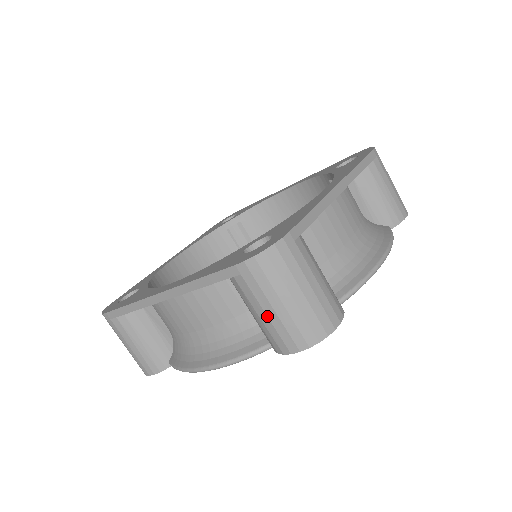
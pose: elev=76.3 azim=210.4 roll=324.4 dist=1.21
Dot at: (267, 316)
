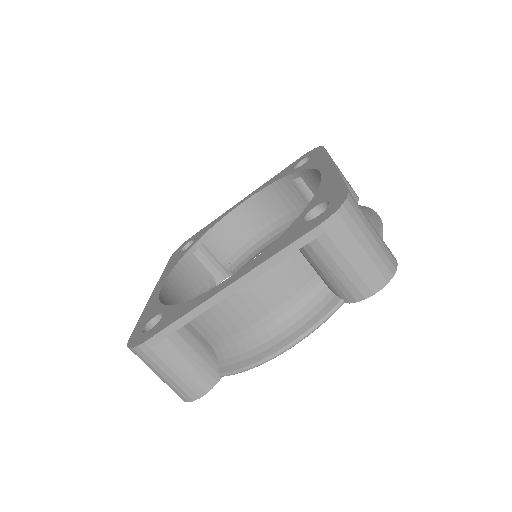
Dot at: occluded
